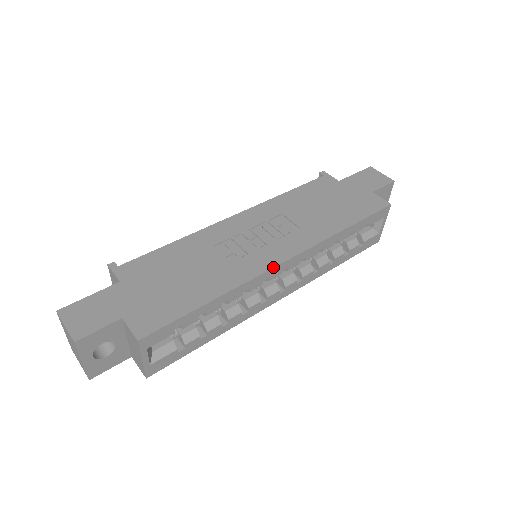
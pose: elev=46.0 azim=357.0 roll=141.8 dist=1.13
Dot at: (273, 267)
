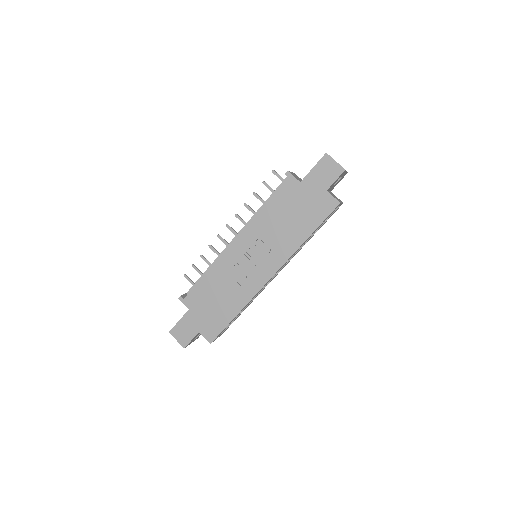
Dot at: (264, 285)
